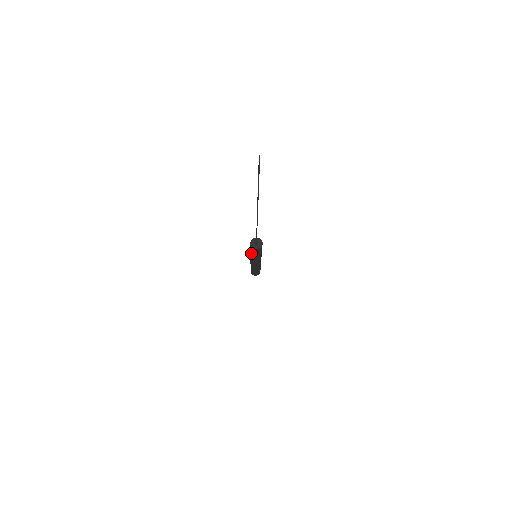
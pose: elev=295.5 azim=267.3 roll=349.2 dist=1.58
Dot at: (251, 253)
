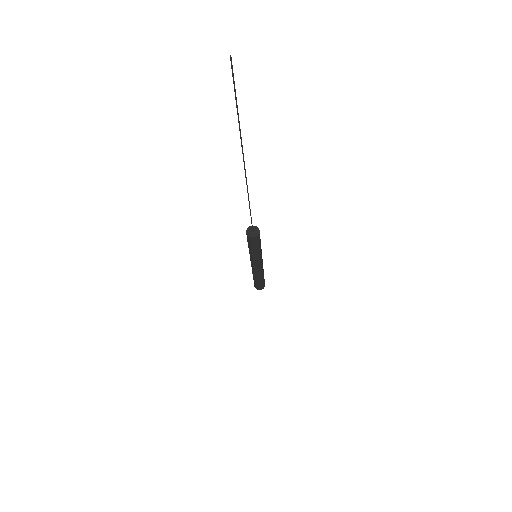
Dot at: occluded
